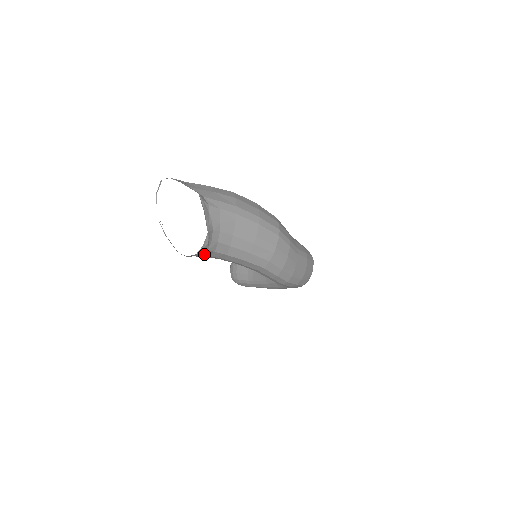
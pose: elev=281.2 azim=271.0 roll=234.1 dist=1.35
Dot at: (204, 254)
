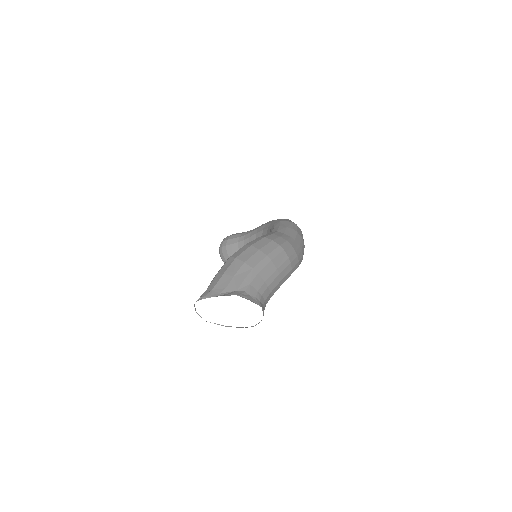
Dot at: occluded
